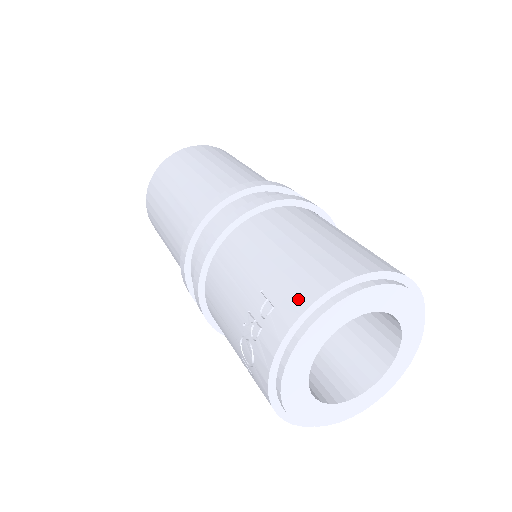
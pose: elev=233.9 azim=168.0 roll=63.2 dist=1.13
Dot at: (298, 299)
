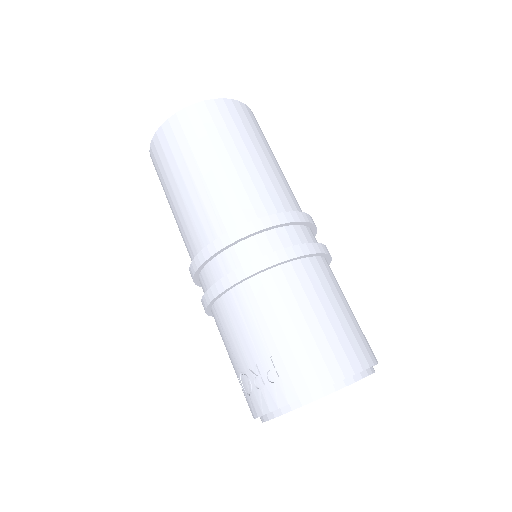
Dot at: (300, 385)
